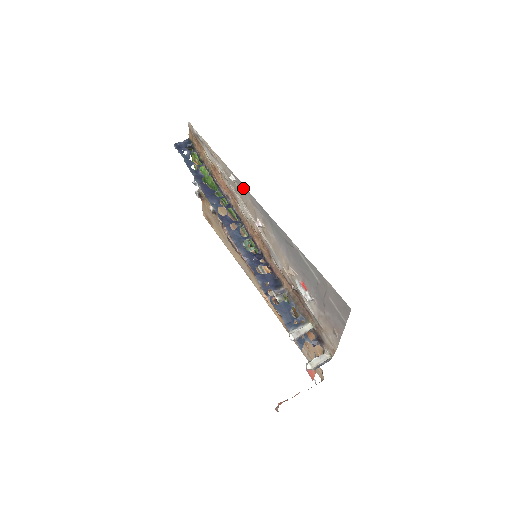
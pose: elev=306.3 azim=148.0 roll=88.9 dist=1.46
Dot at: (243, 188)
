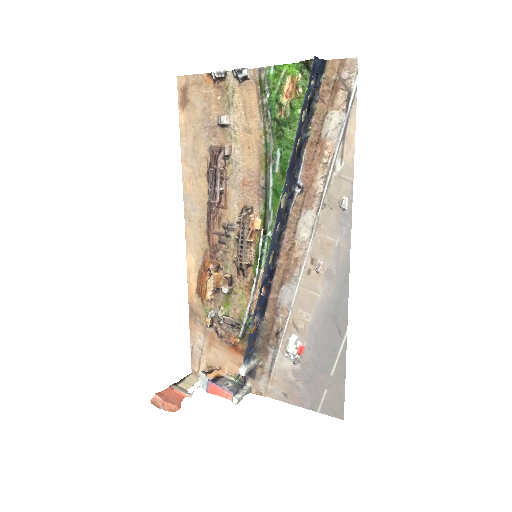
Dot at: (346, 228)
